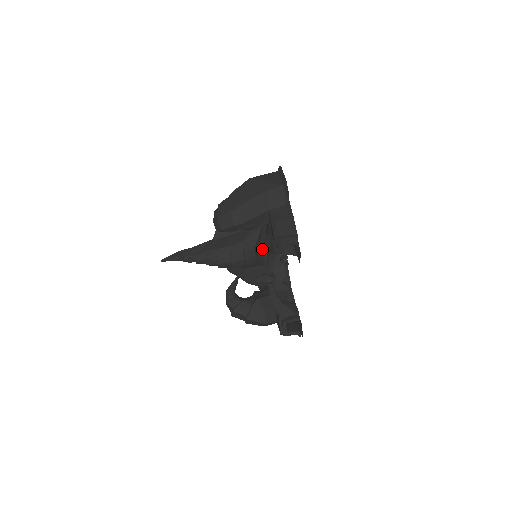
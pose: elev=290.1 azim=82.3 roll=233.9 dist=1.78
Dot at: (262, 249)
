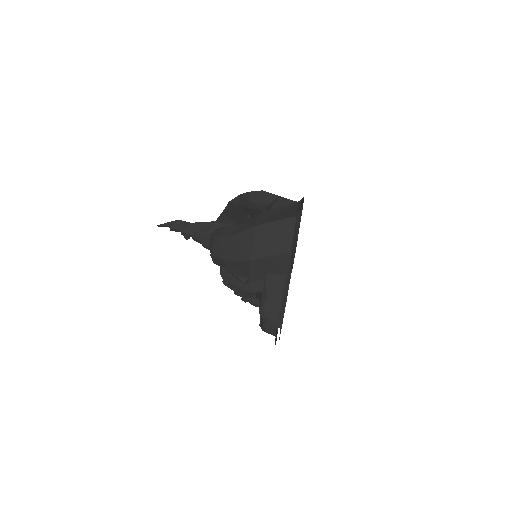
Dot at: occluded
